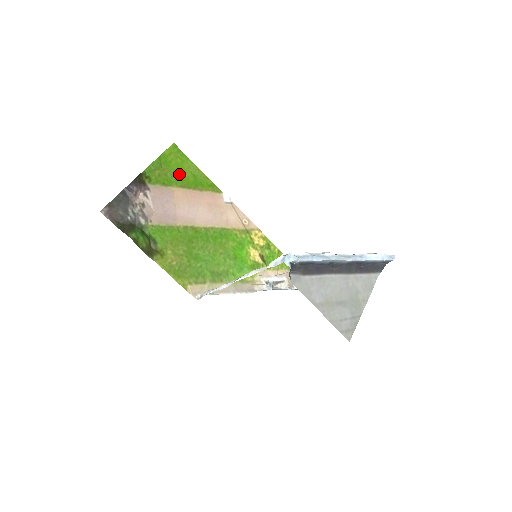
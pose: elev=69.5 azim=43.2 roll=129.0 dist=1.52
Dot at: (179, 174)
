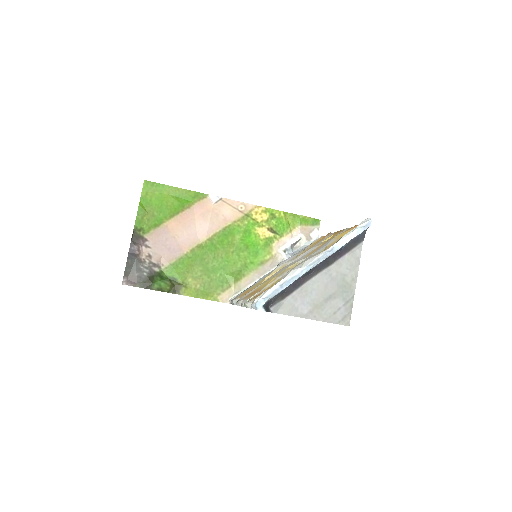
Dot at: (163, 206)
